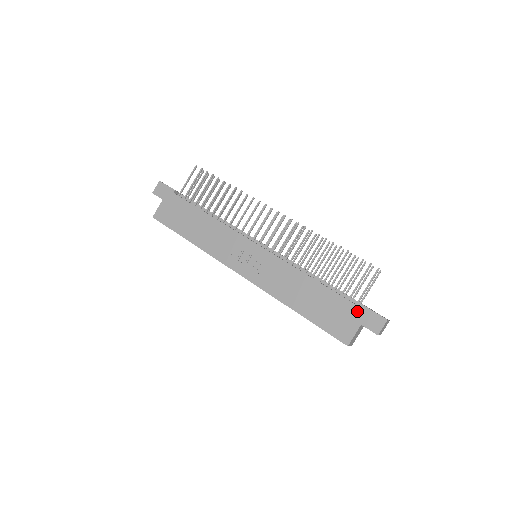
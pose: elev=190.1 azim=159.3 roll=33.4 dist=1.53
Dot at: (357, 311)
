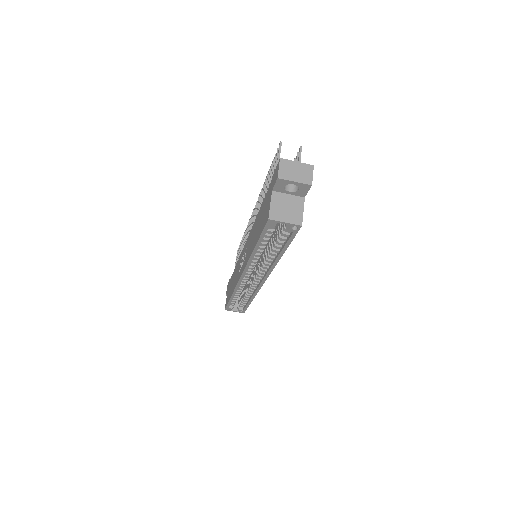
Dot at: (270, 187)
